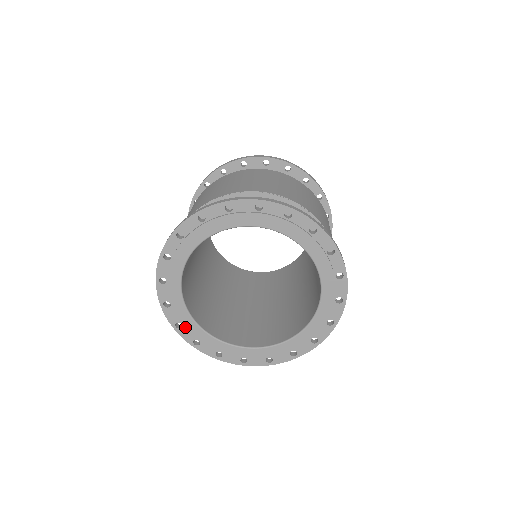
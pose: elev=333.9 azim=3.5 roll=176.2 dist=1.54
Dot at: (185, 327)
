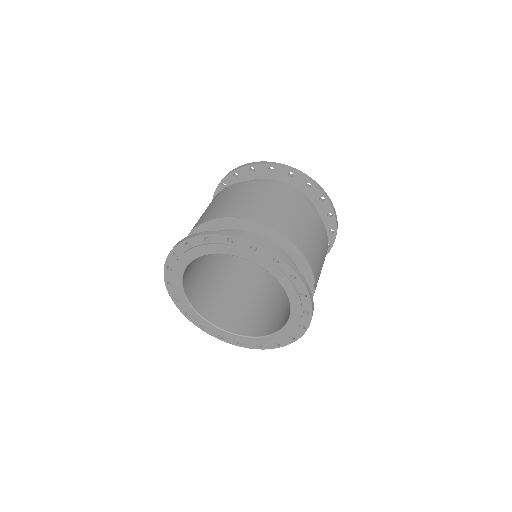
Dot at: (181, 303)
